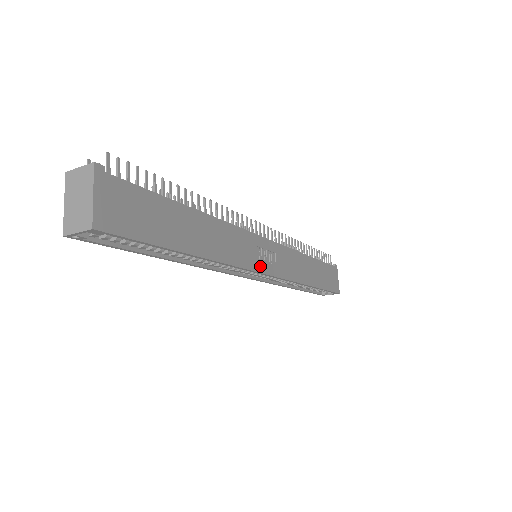
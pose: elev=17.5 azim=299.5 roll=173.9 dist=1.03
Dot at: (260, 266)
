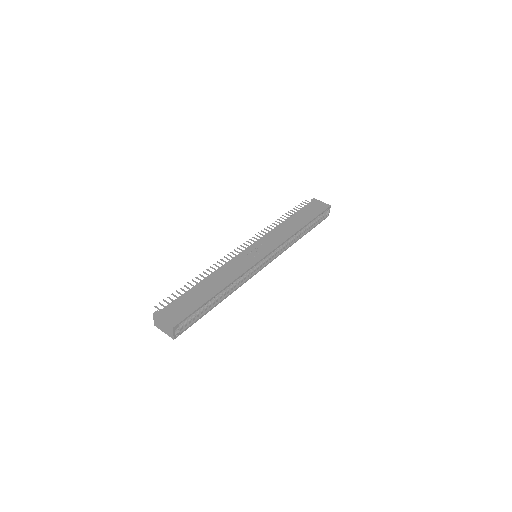
Dot at: (257, 258)
